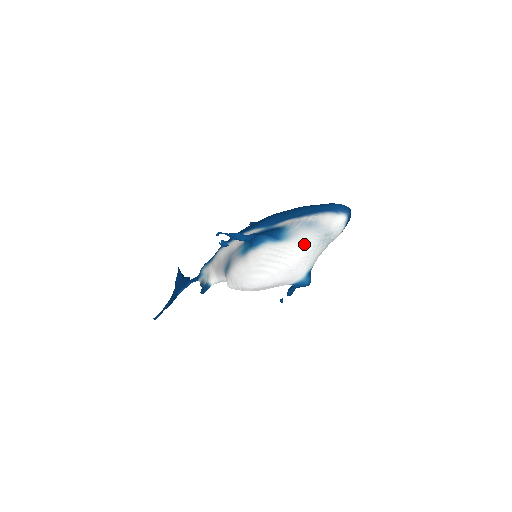
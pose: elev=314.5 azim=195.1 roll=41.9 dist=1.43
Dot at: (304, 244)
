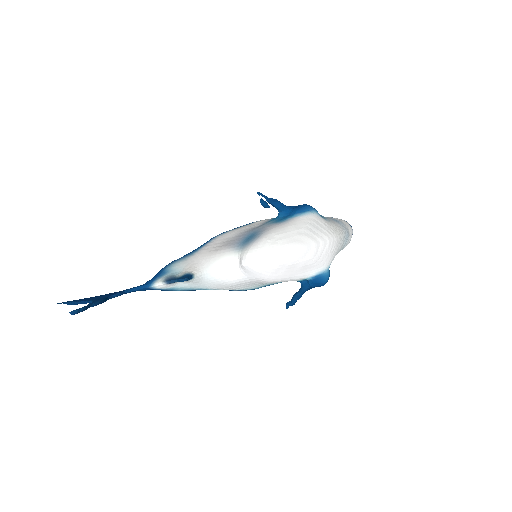
Dot at: (337, 230)
